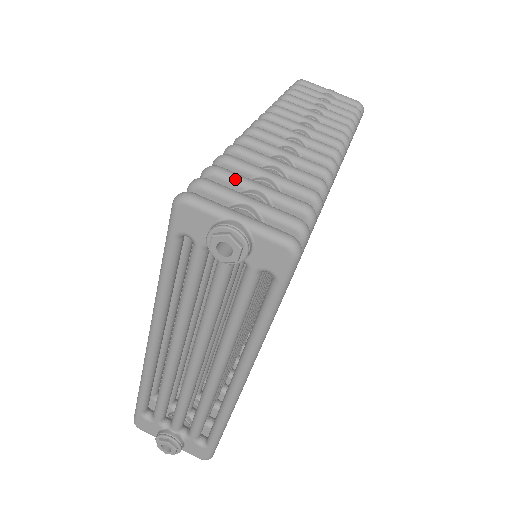
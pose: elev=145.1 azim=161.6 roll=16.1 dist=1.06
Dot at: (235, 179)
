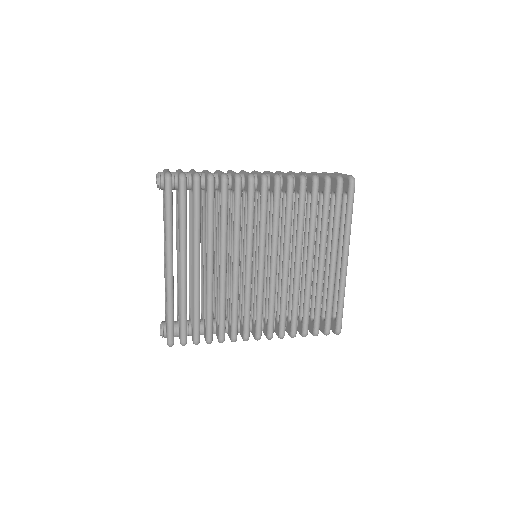
Dot at: occluded
